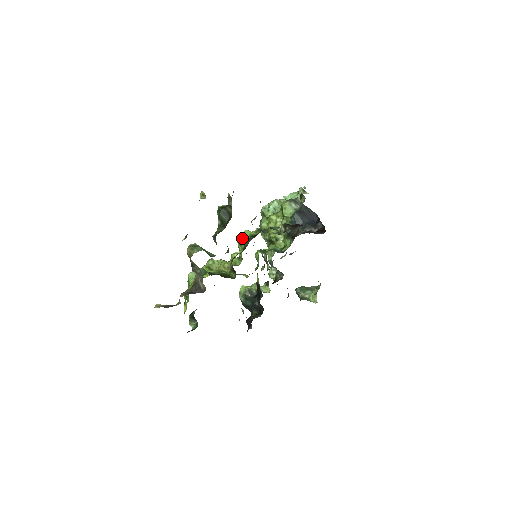
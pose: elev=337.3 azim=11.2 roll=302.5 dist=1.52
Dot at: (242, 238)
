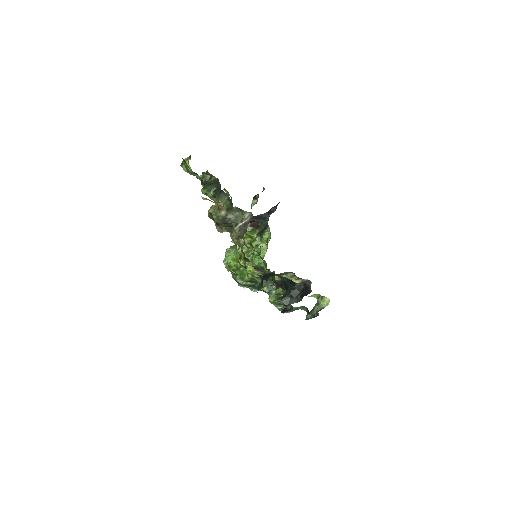
Dot at: occluded
